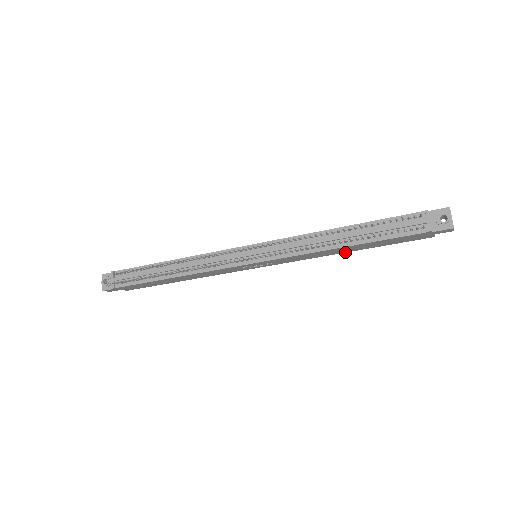
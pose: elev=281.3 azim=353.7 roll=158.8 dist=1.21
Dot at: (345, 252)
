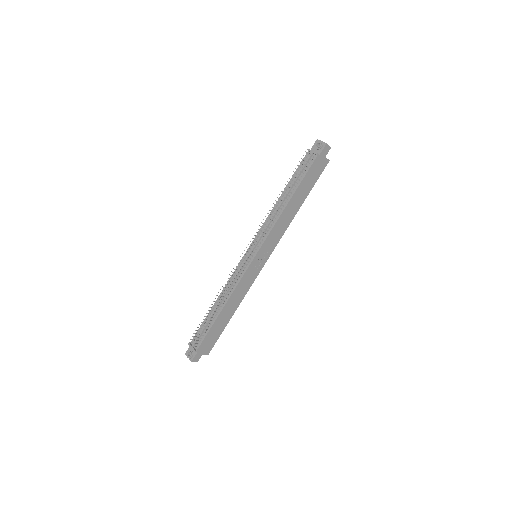
Dot at: occluded
